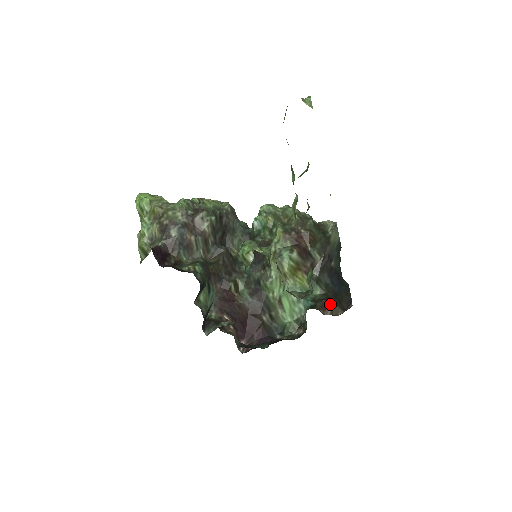
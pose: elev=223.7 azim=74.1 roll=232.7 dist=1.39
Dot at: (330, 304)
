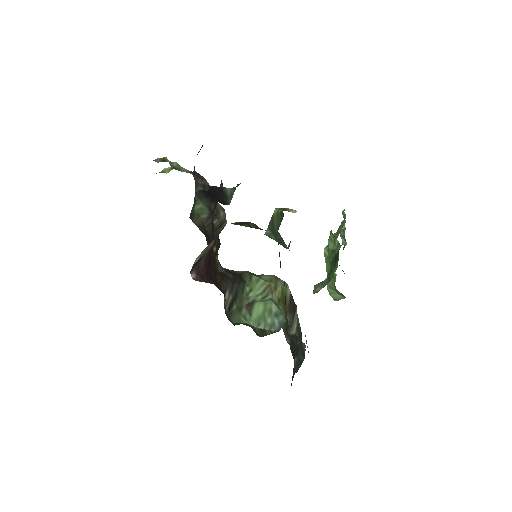
Dot at: occluded
